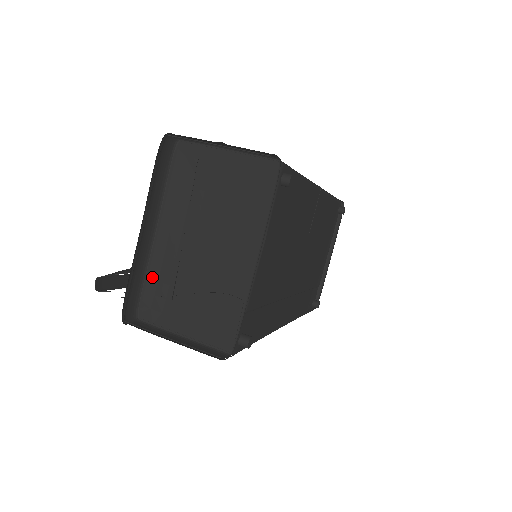
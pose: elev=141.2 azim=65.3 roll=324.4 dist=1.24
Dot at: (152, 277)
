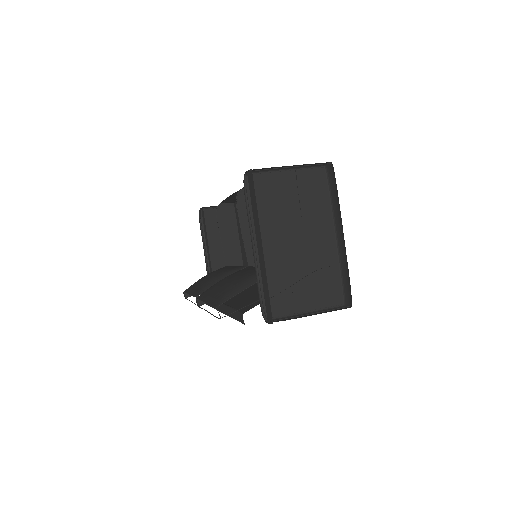
Dot at: occluded
